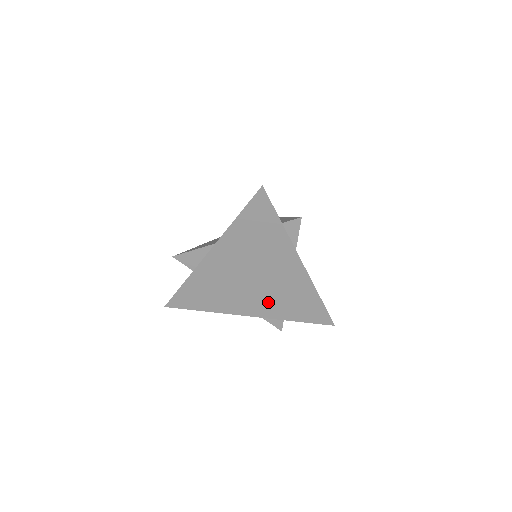
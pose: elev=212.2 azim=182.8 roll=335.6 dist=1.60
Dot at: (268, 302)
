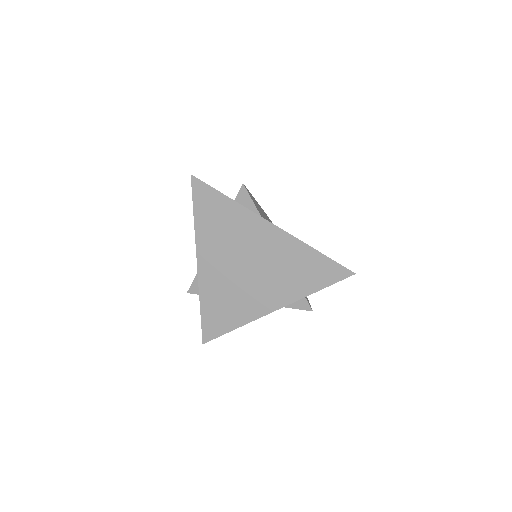
Dot at: (277, 285)
